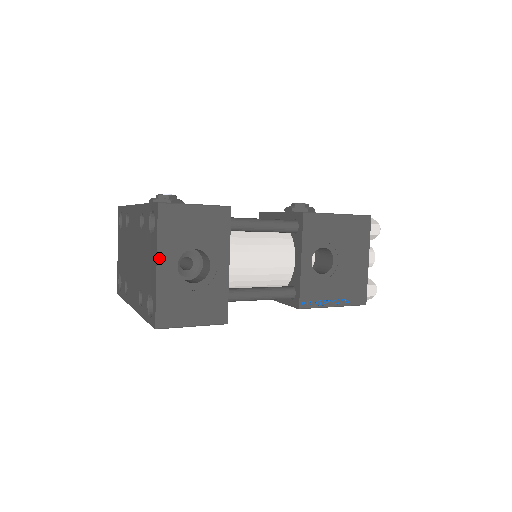
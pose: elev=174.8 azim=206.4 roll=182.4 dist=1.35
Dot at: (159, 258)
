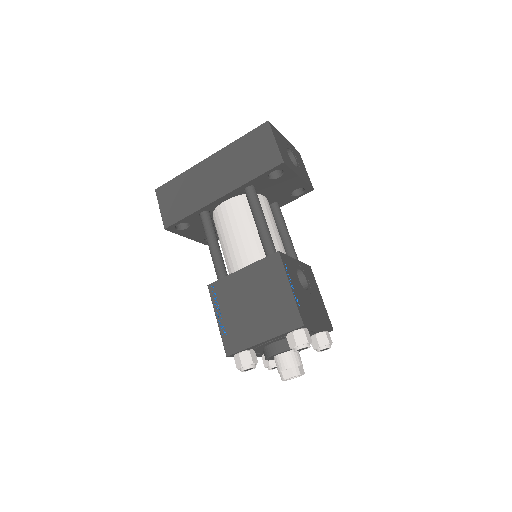
Dot at: (287, 141)
